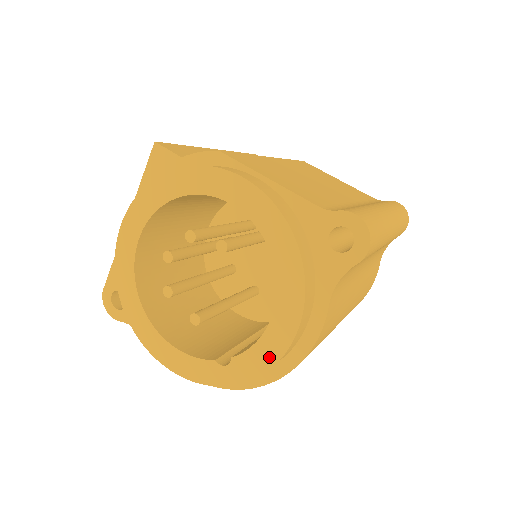
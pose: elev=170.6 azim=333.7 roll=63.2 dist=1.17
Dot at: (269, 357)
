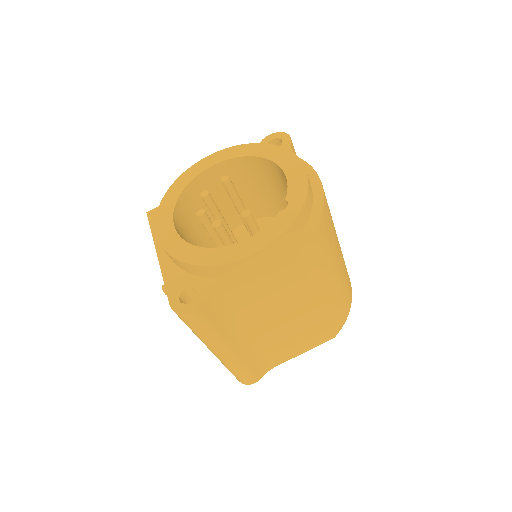
Dot at: (300, 177)
